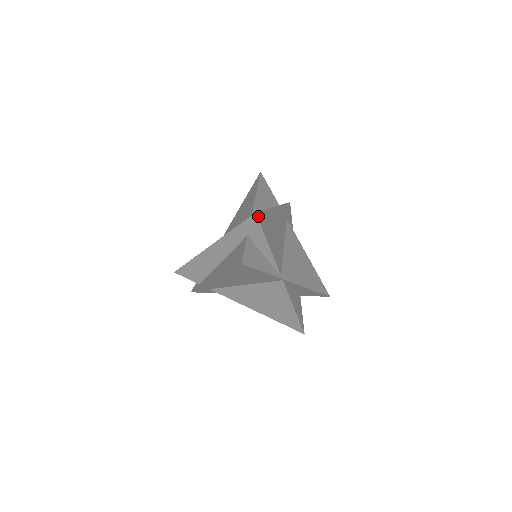
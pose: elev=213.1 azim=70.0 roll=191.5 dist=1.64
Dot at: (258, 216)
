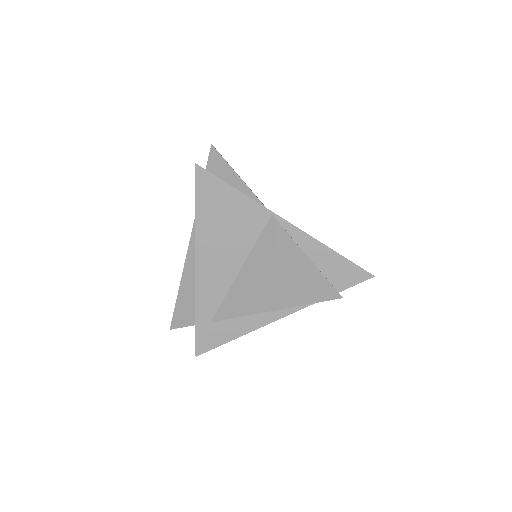
Dot at: (217, 151)
